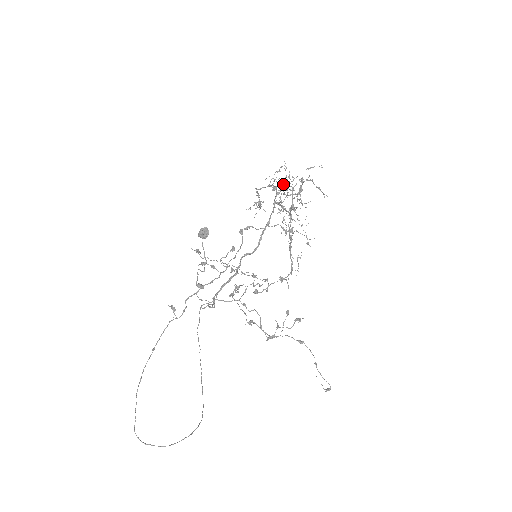
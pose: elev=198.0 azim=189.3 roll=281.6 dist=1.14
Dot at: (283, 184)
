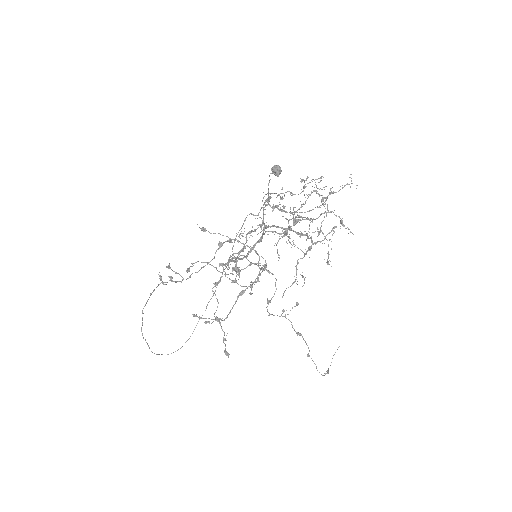
Dot at: (281, 210)
